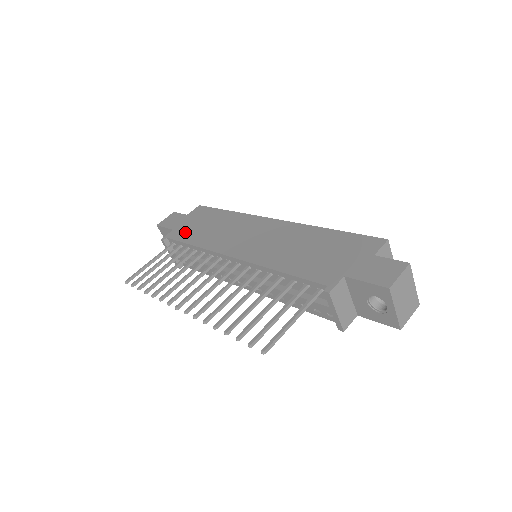
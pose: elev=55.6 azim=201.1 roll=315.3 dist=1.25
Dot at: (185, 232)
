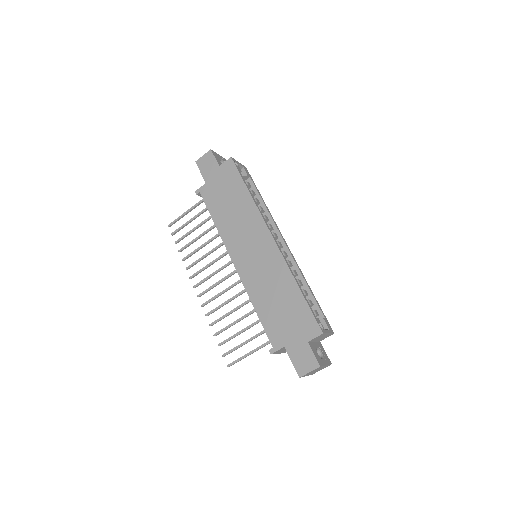
Dot at: (213, 197)
